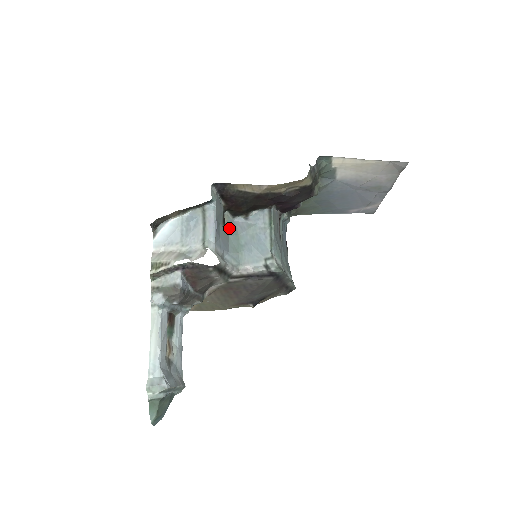
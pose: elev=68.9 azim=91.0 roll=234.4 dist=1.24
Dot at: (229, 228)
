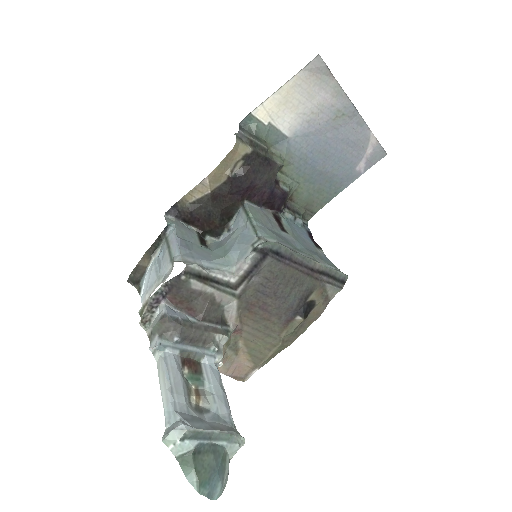
Dot at: (213, 247)
